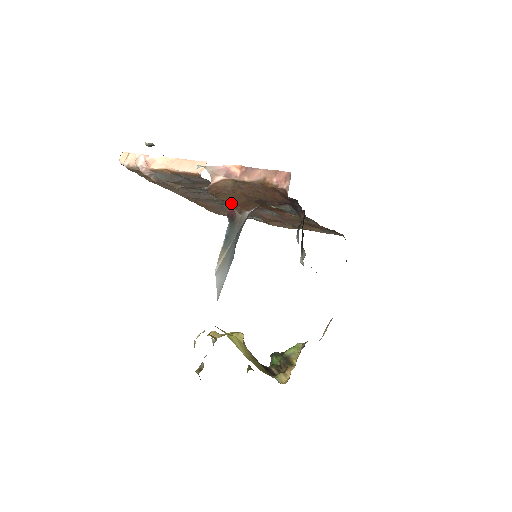
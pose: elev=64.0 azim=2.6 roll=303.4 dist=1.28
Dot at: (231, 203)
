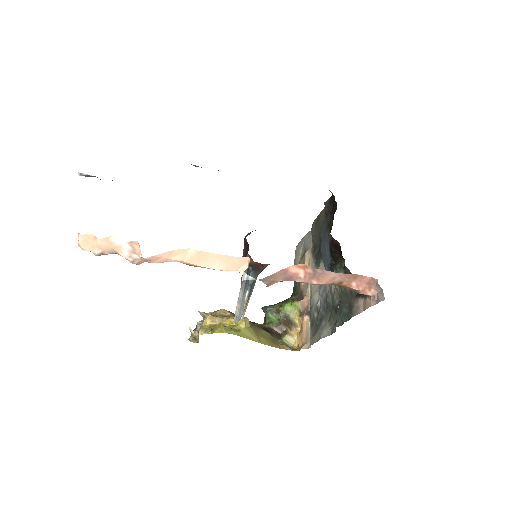
Dot at: occluded
